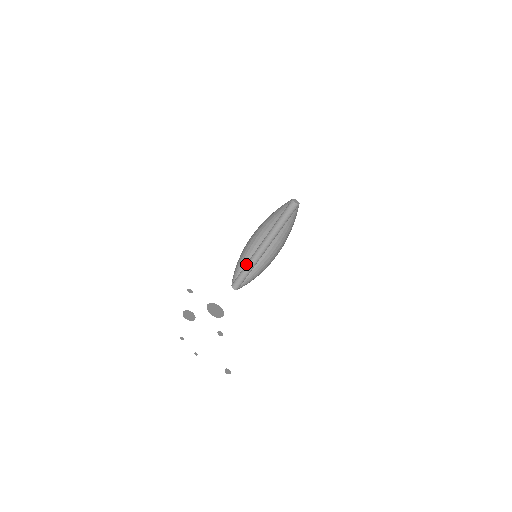
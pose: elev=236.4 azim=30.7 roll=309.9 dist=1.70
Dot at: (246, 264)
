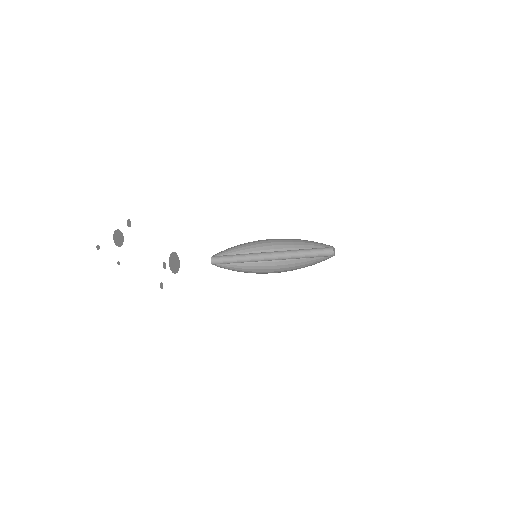
Dot at: (242, 259)
